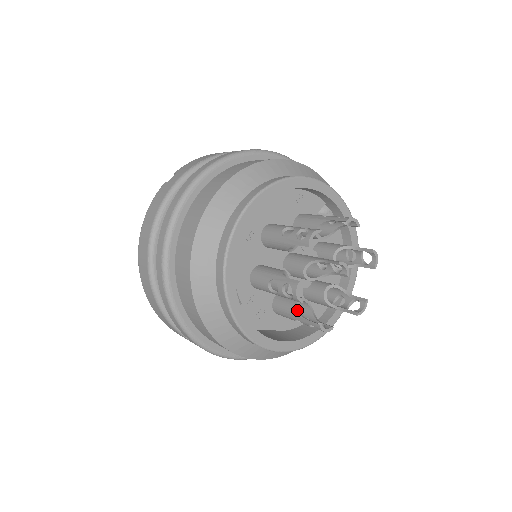
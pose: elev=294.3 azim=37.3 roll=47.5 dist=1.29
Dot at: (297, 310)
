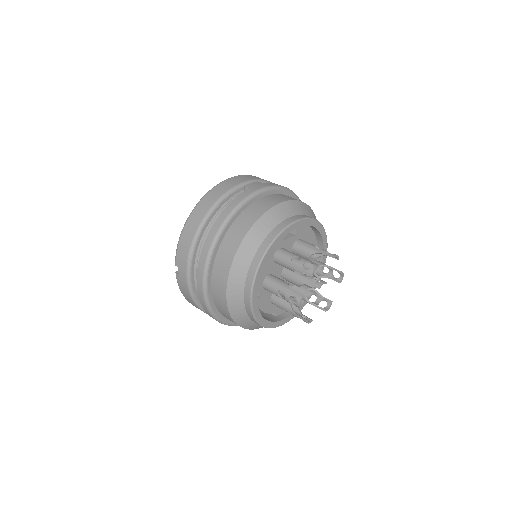
Dot at: (307, 302)
